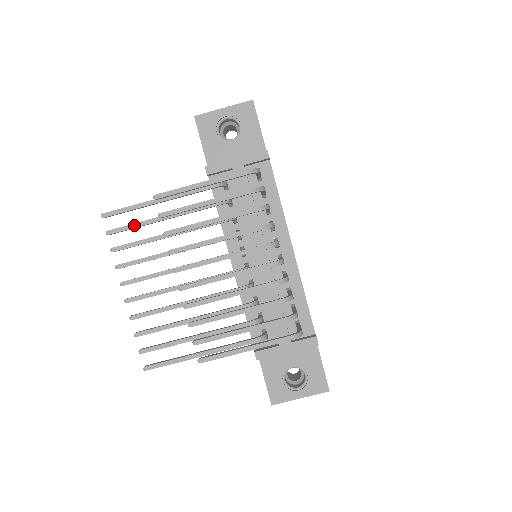
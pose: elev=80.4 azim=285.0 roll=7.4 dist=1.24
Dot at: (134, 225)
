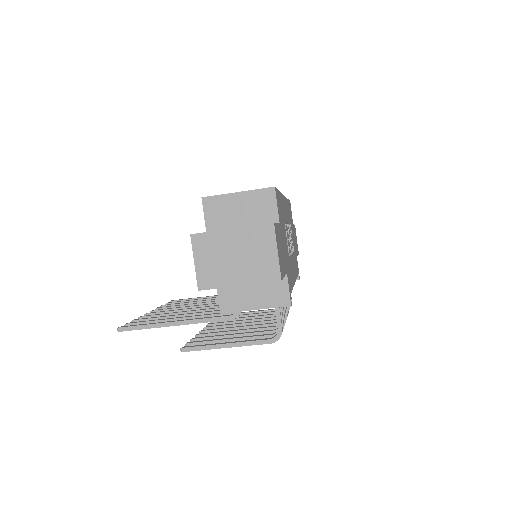
Dot at: occluded
